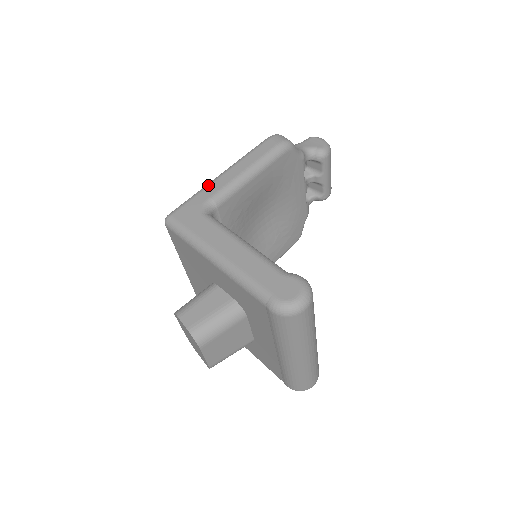
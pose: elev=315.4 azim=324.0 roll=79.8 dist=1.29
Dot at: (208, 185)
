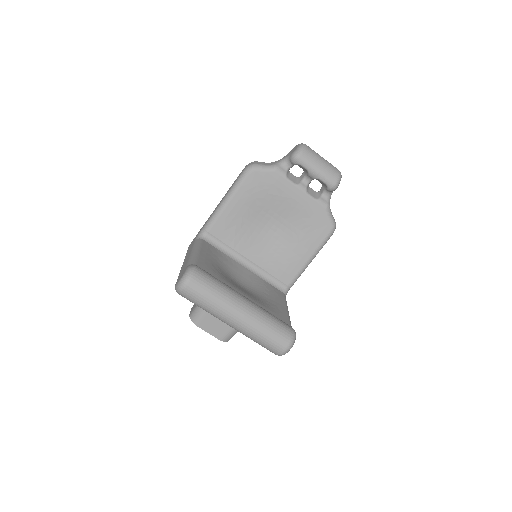
Dot at: occluded
